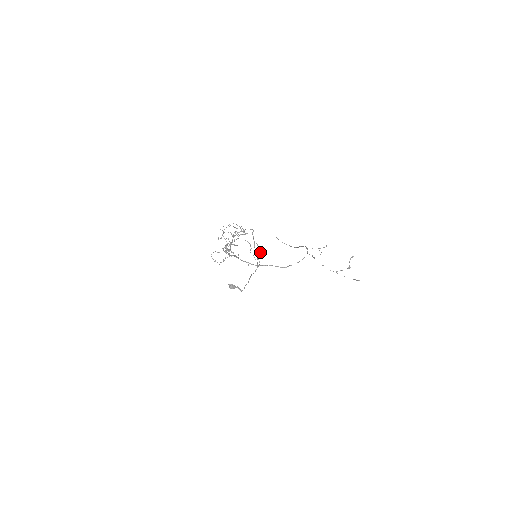
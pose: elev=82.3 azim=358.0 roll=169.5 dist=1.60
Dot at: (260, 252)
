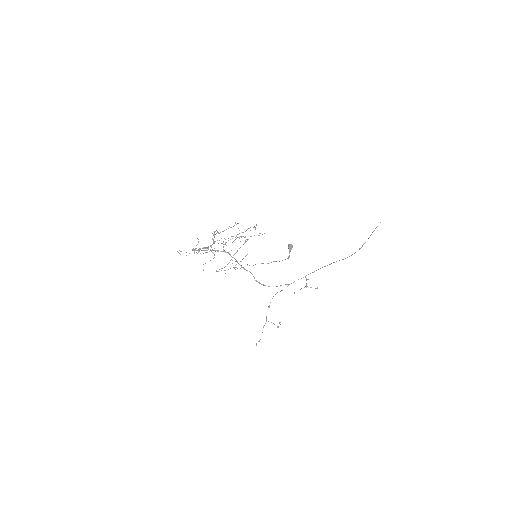
Dot at: occluded
